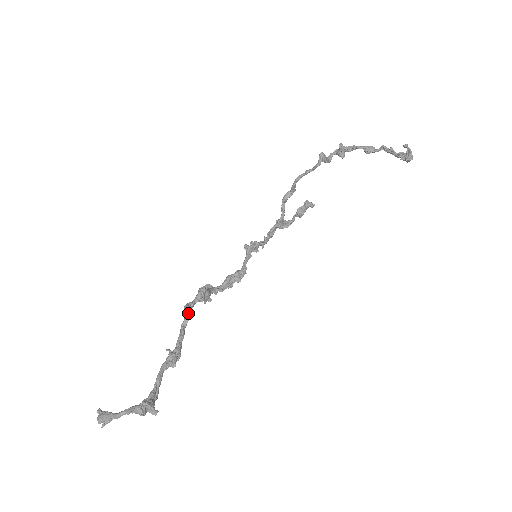
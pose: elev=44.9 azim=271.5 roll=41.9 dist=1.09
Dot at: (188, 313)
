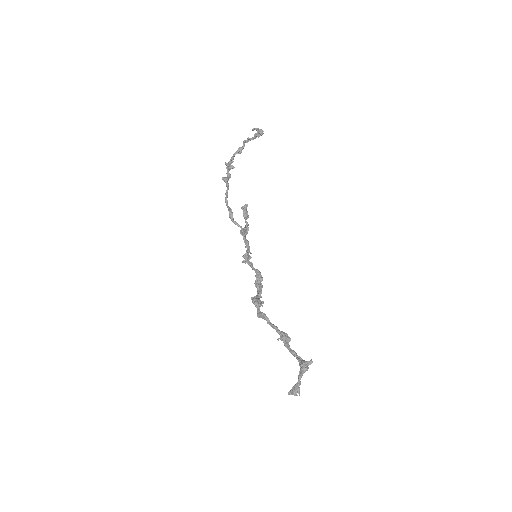
Dot at: (264, 315)
